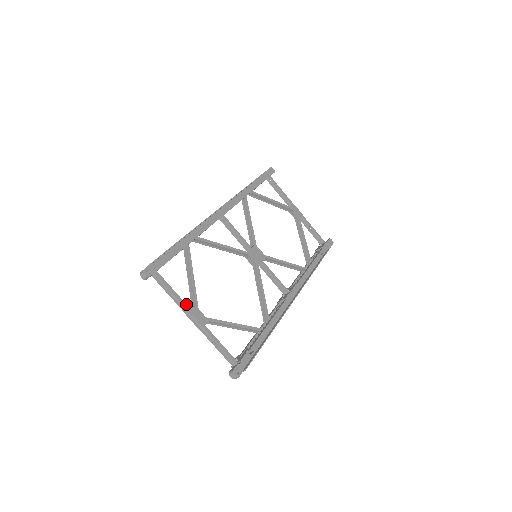
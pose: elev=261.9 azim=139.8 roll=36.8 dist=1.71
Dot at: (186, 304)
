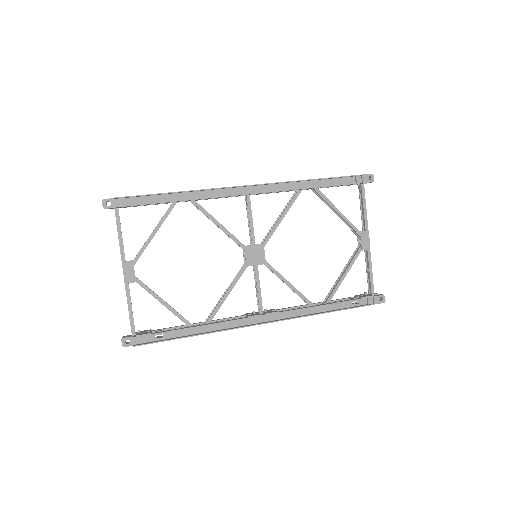
Dot at: (124, 253)
